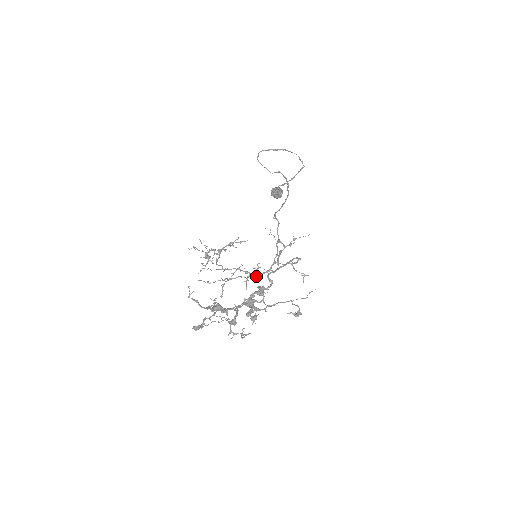
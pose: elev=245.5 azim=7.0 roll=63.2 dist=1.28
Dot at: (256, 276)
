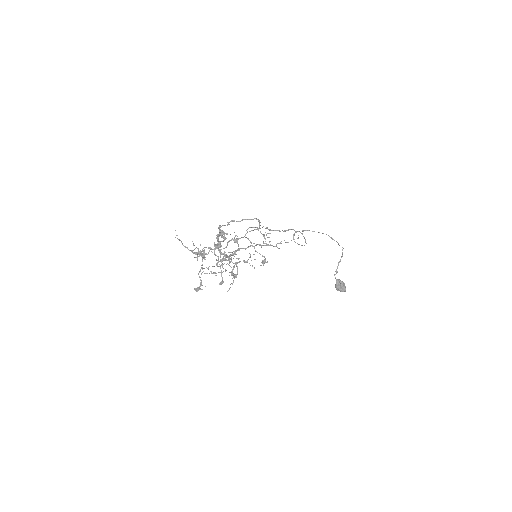
Dot at: (234, 242)
